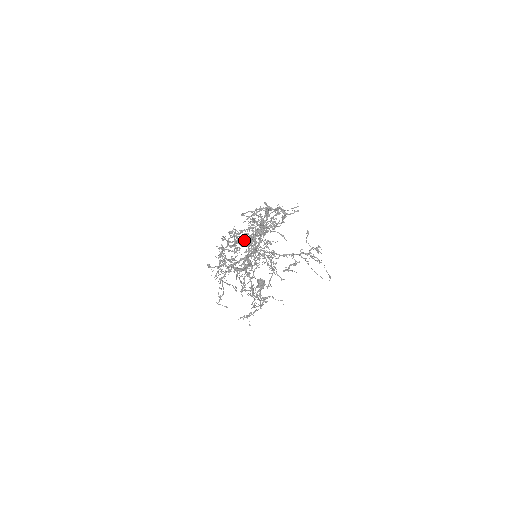
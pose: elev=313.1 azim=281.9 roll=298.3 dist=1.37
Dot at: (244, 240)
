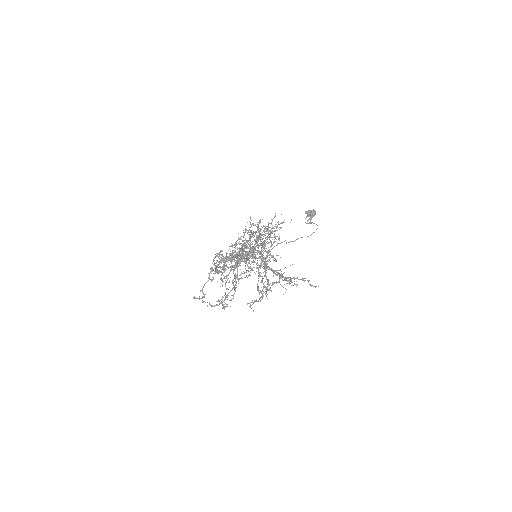
Dot at: occluded
